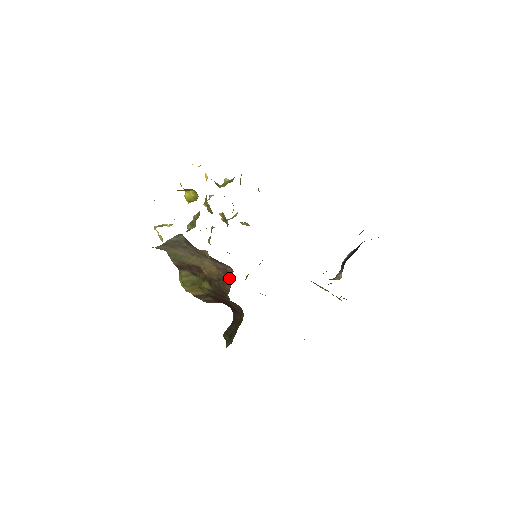
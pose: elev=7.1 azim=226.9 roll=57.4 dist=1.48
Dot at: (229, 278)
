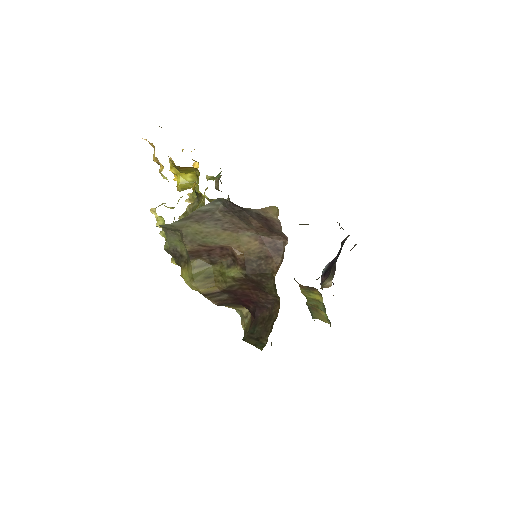
Dot at: (277, 253)
